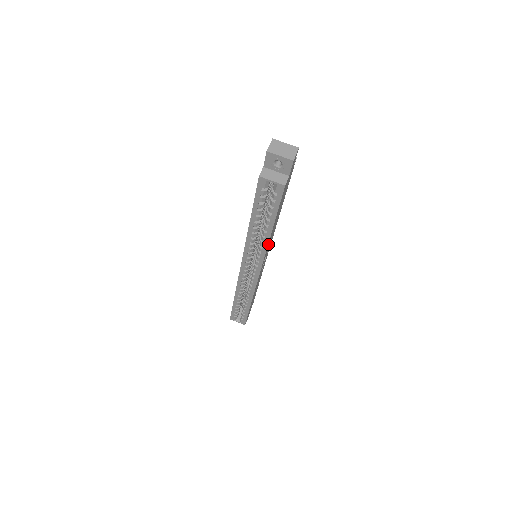
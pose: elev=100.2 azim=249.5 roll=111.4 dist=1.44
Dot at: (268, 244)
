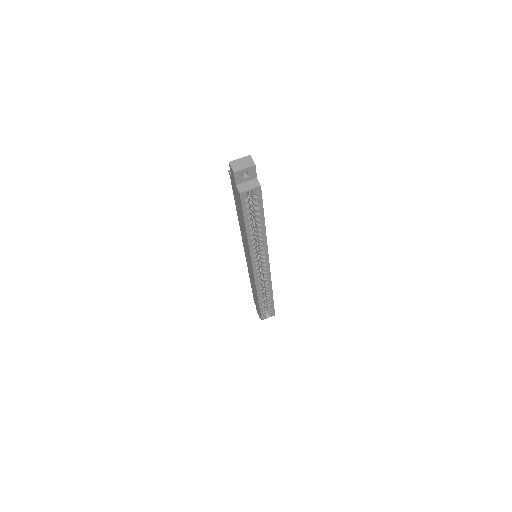
Dot at: (265, 238)
